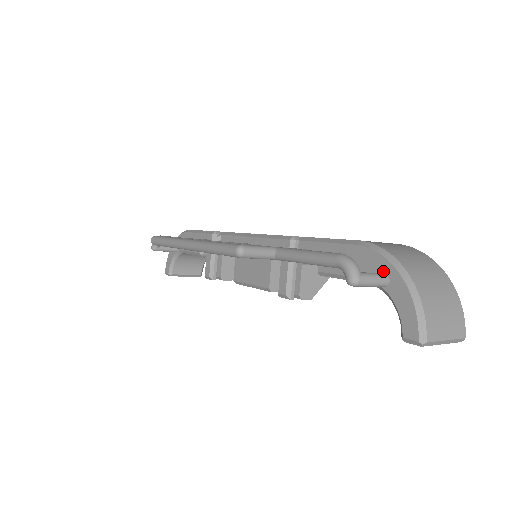
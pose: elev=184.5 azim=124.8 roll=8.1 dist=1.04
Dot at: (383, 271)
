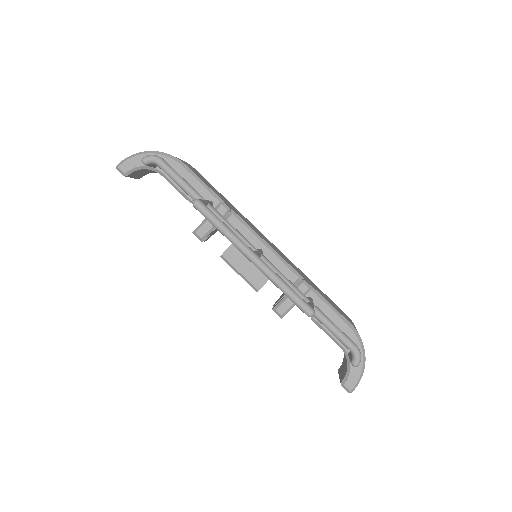
Dot at: occluded
